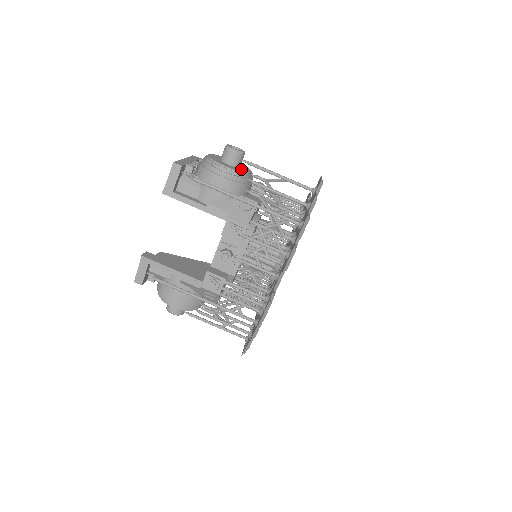
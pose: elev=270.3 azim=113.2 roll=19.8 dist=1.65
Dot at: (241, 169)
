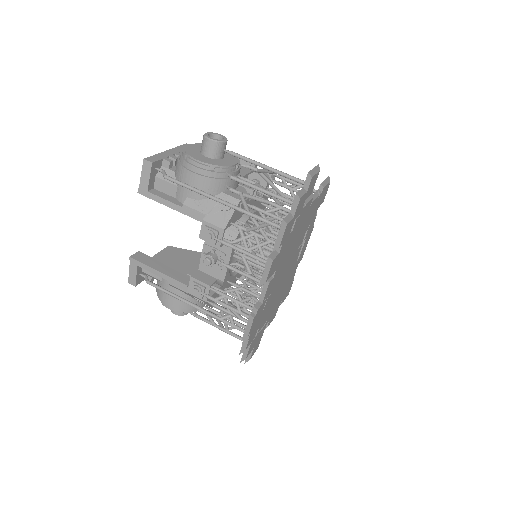
Dot at: (222, 161)
